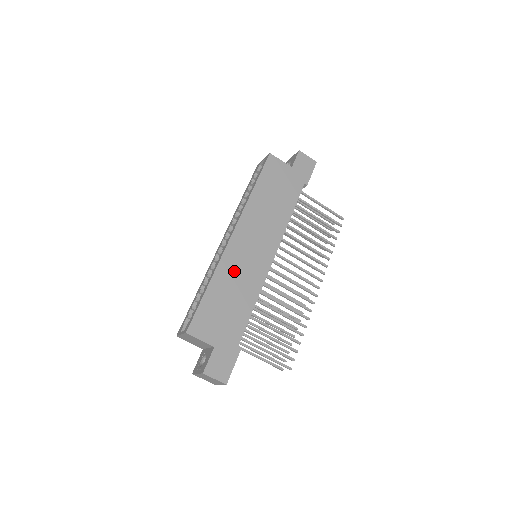
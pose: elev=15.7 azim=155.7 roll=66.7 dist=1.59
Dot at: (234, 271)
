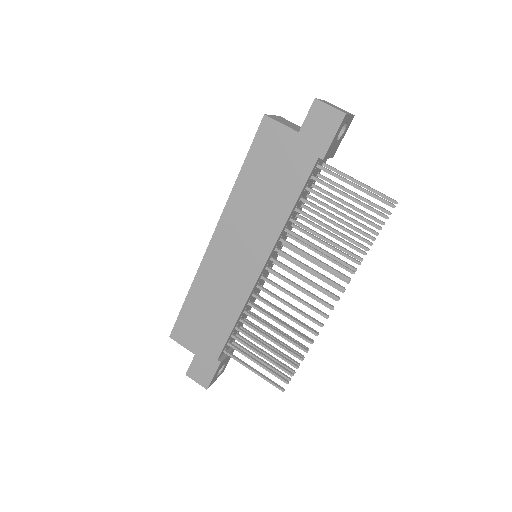
Dot at: (214, 282)
